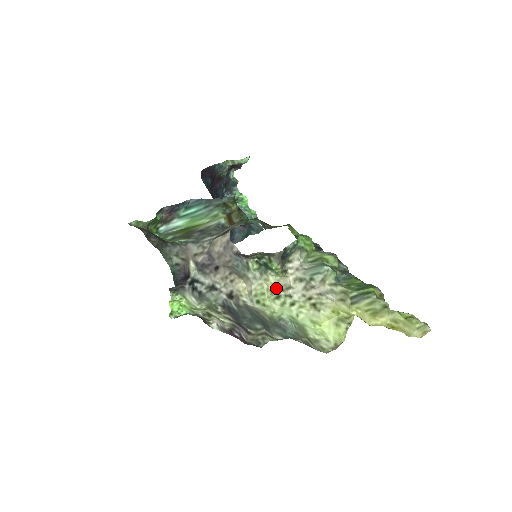
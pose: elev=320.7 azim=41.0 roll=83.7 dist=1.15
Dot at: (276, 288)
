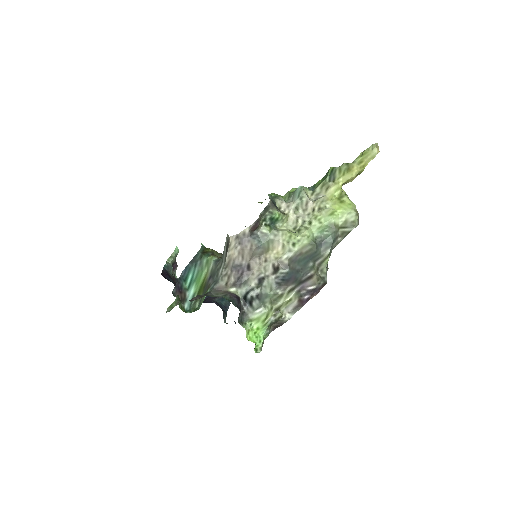
Dot at: (291, 231)
